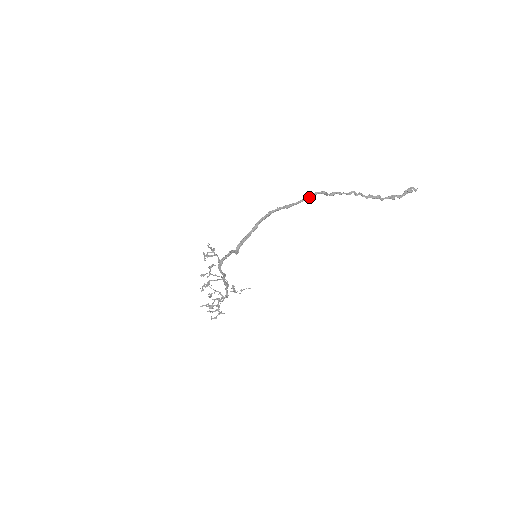
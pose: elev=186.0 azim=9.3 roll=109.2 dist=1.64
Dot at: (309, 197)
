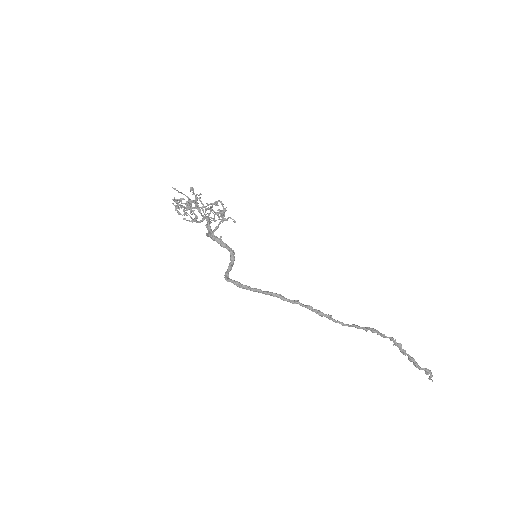
Dot at: (347, 325)
